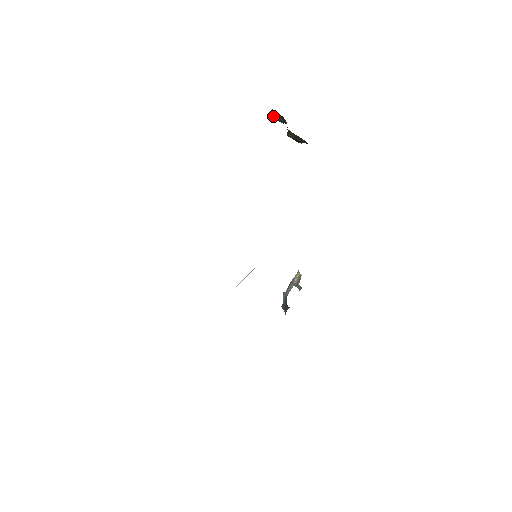
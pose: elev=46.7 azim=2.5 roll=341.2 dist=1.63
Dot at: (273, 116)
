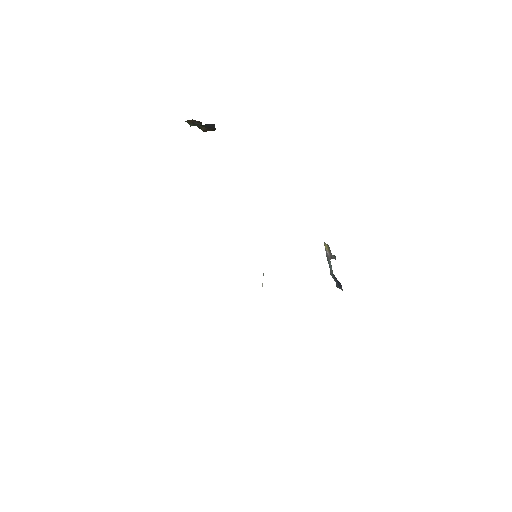
Dot at: occluded
